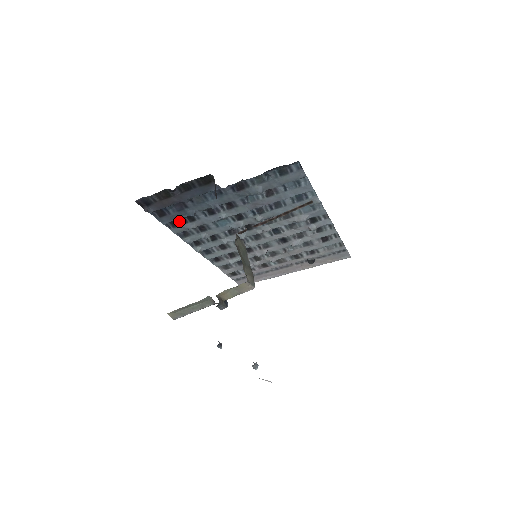
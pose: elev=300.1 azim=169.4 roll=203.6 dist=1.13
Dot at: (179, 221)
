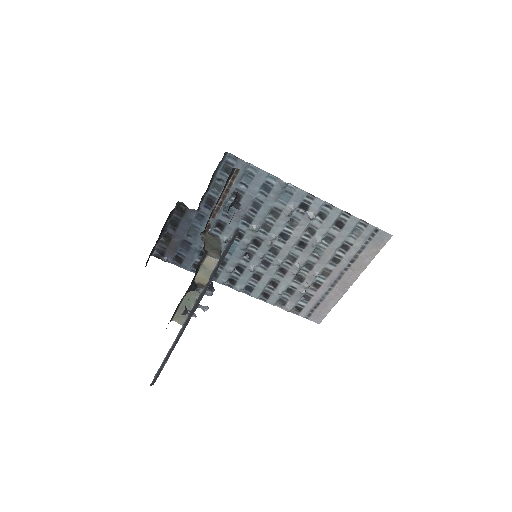
Dot at: occluded
